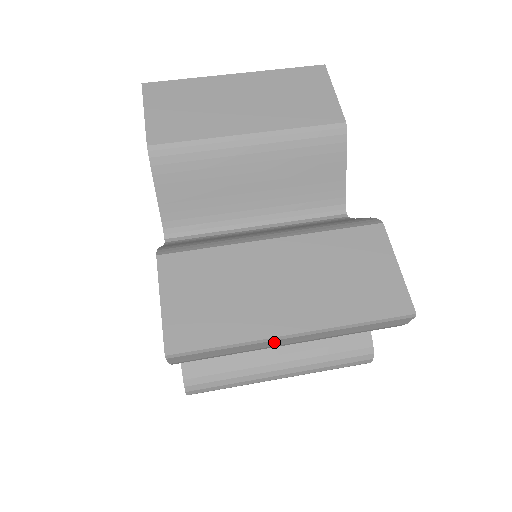
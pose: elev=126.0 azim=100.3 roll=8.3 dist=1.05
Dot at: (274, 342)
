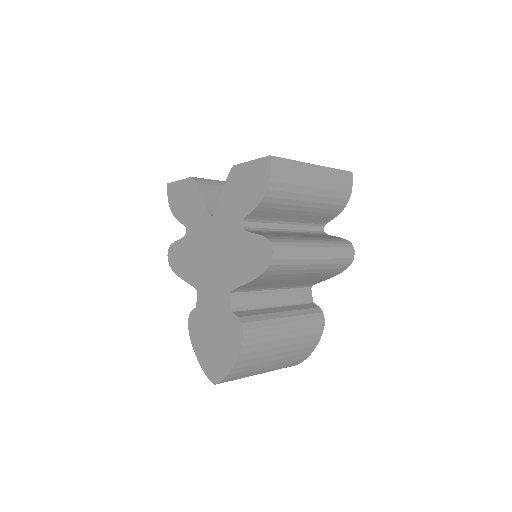
Dot at: (309, 169)
